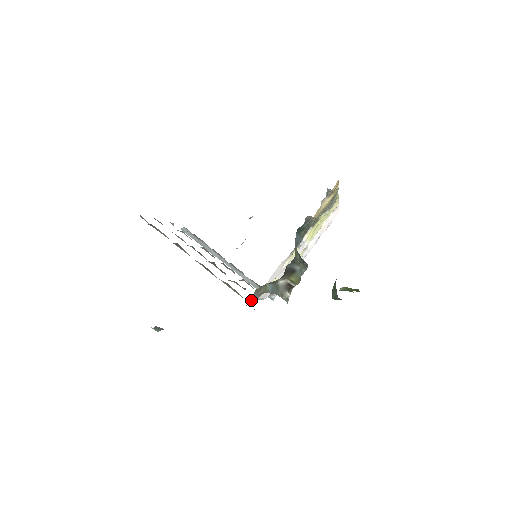
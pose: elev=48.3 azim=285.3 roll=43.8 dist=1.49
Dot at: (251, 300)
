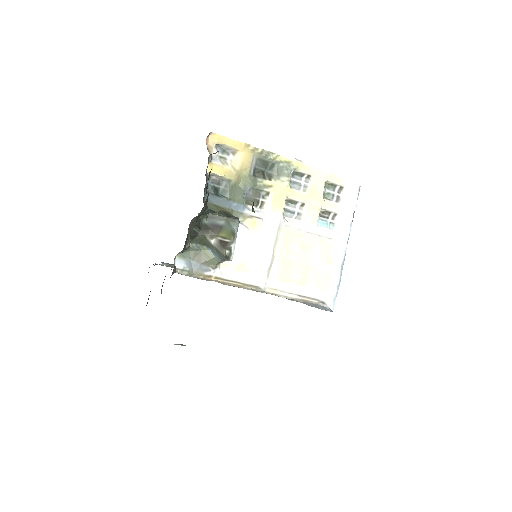
Dot at: (195, 269)
